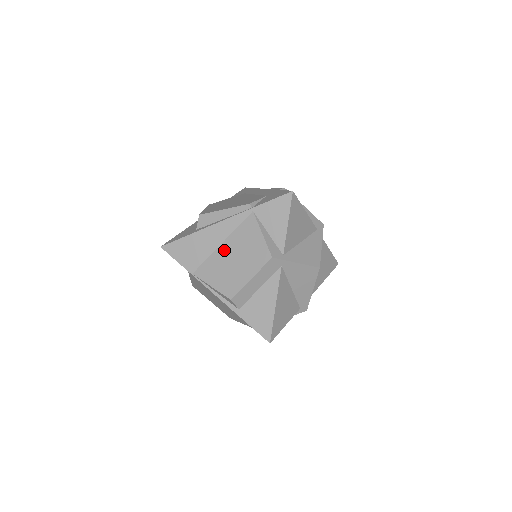
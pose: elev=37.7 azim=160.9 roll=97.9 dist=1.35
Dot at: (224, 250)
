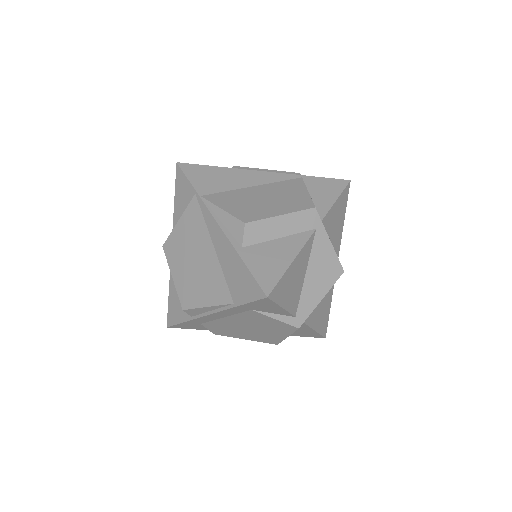
Dot at: (254, 190)
